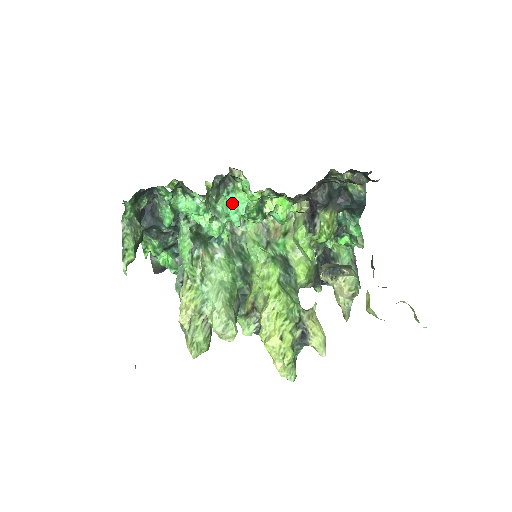
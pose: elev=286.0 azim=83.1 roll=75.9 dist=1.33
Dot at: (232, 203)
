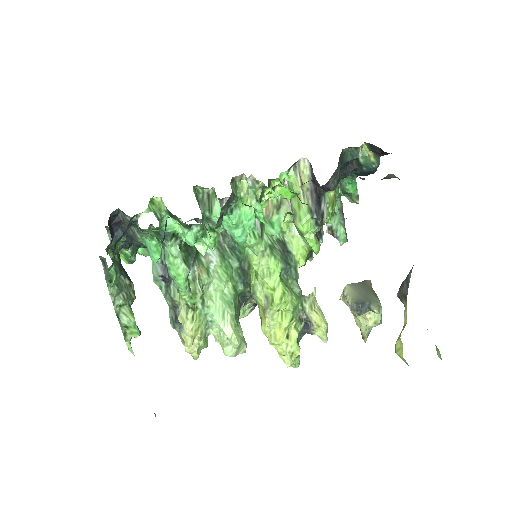
Dot at: (237, 223)
